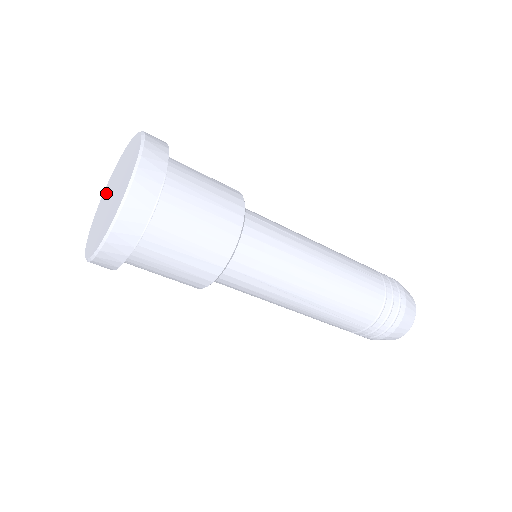
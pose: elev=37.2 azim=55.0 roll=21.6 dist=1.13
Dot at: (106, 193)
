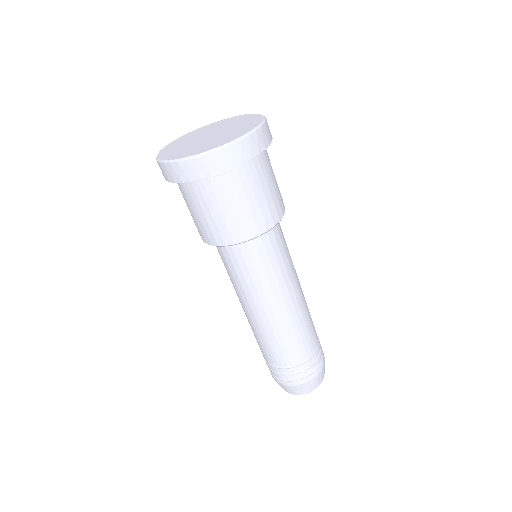
Dot at: (184, 140)
